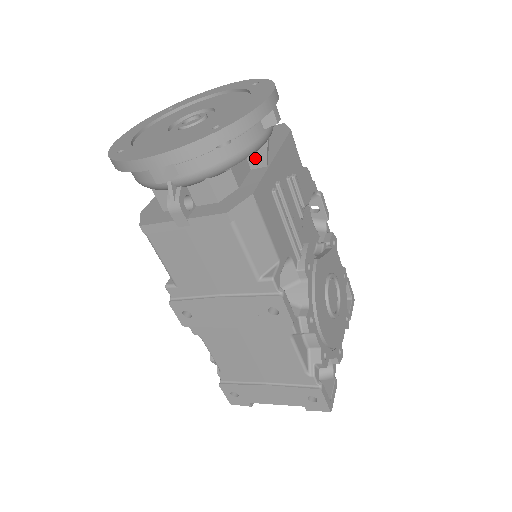
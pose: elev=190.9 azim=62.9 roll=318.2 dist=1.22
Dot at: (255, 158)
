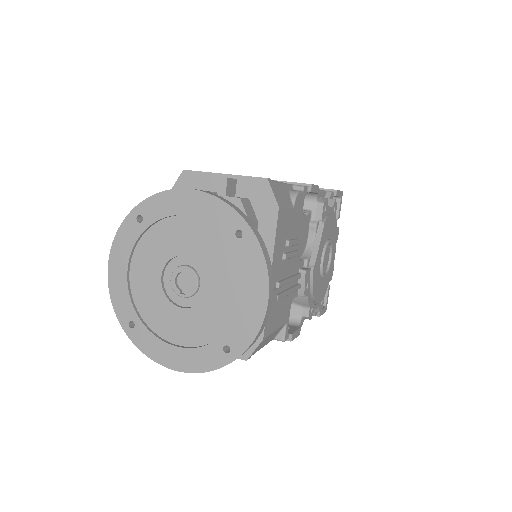
Dot at: occluded
